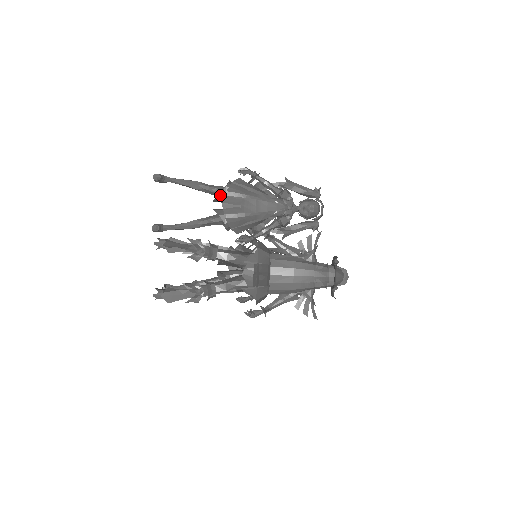
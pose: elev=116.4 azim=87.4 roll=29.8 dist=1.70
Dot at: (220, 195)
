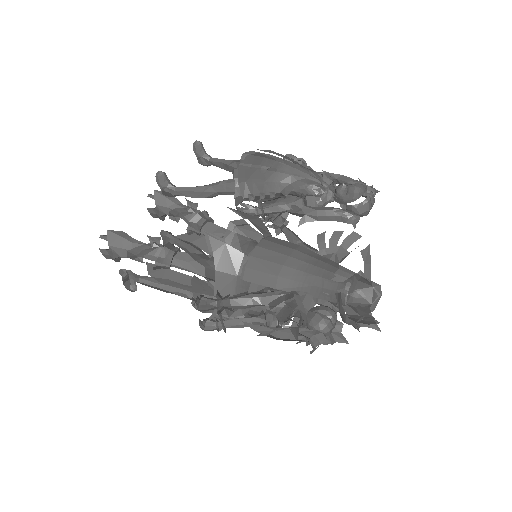
Dot at: occluded
